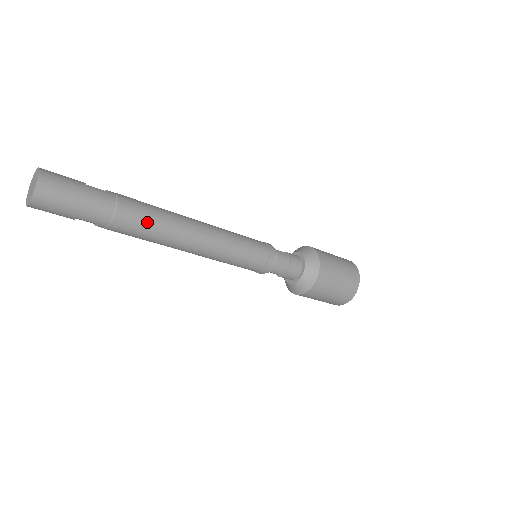
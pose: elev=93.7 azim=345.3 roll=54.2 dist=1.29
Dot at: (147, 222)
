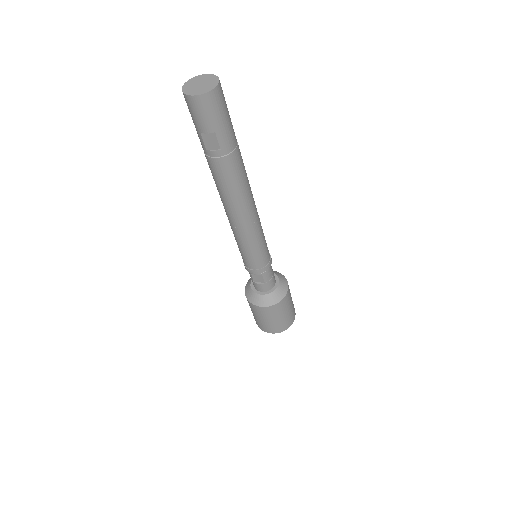
Dot at: (243, 172)
